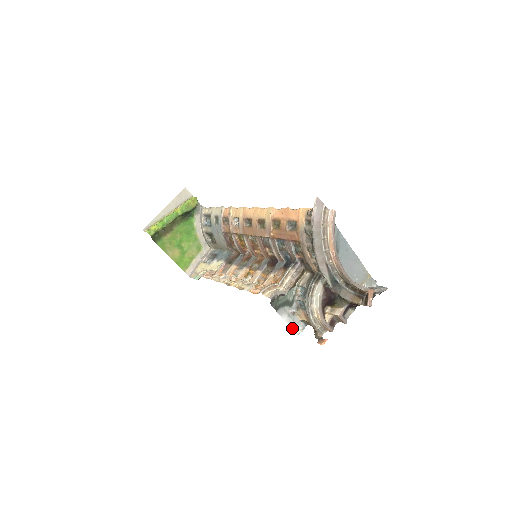
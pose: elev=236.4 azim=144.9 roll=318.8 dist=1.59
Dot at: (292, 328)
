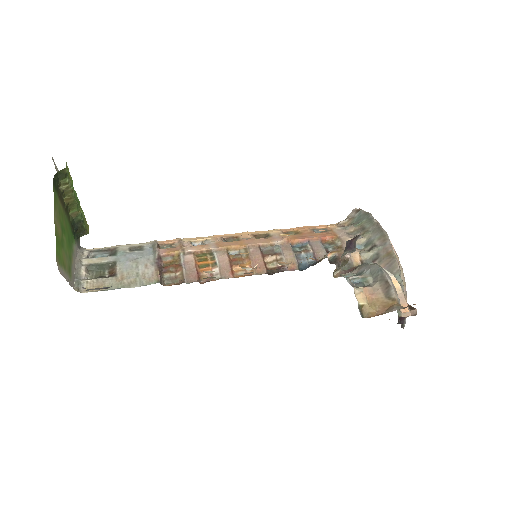
Dot at: occluded
